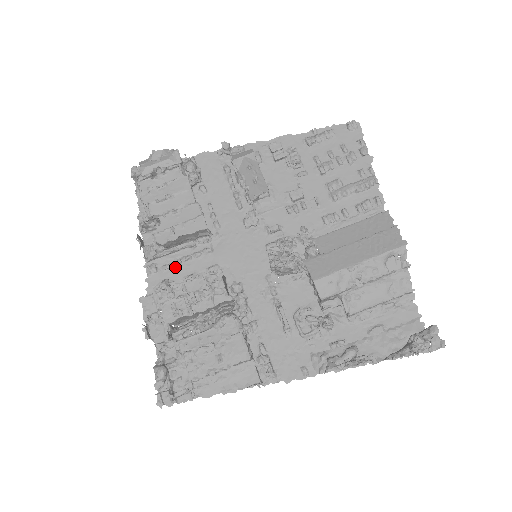
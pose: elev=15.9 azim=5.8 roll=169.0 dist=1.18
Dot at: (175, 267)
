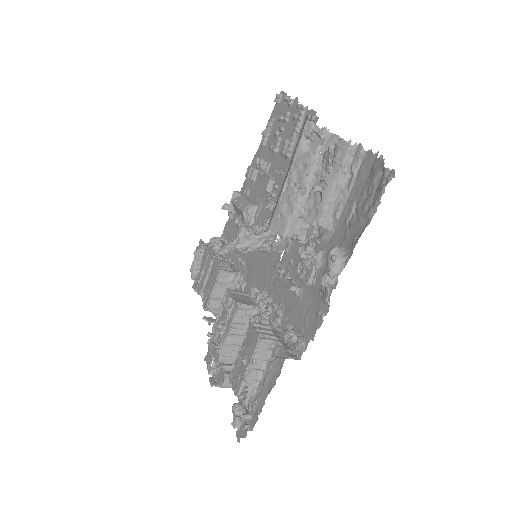
Dot at: occluded
